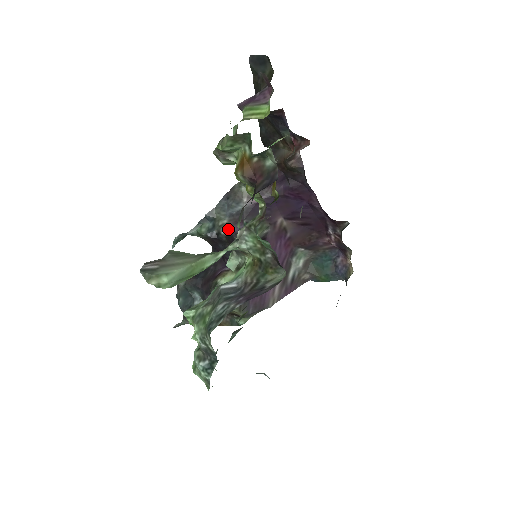
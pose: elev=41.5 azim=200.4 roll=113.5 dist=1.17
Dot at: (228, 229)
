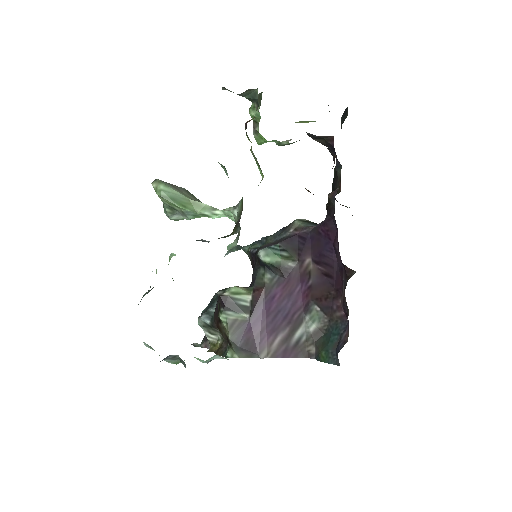
Dot at: occluded
